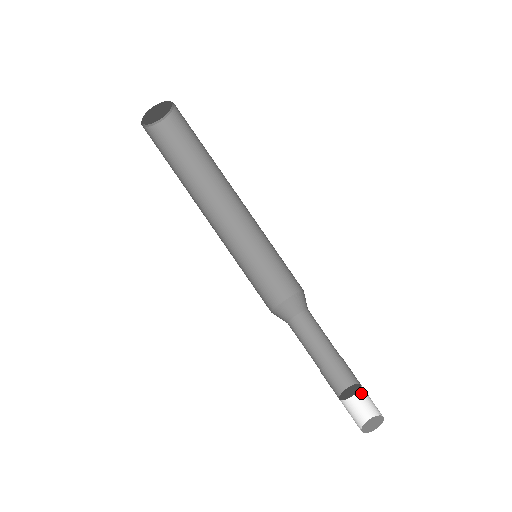
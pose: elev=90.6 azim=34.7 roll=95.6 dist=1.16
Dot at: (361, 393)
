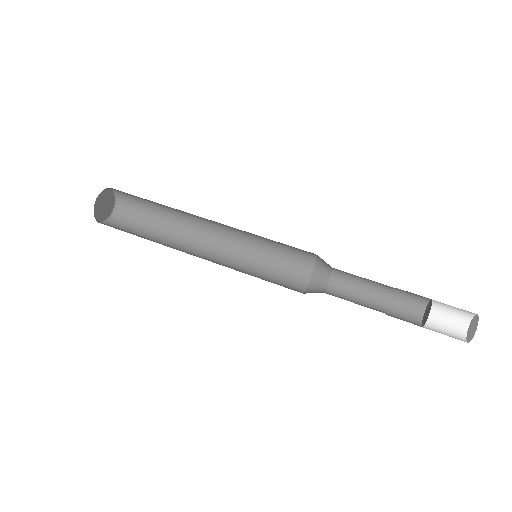
Dot at: (434, 325)
